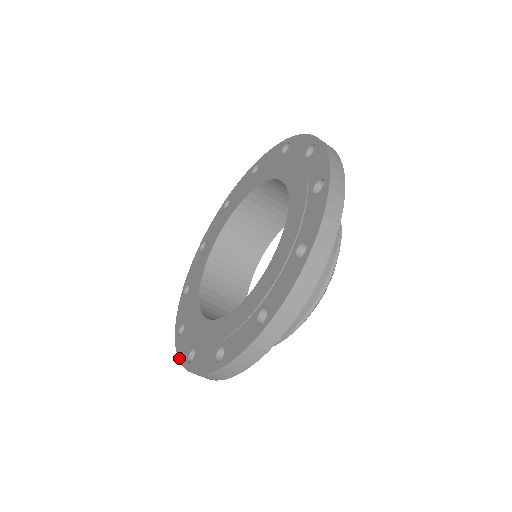
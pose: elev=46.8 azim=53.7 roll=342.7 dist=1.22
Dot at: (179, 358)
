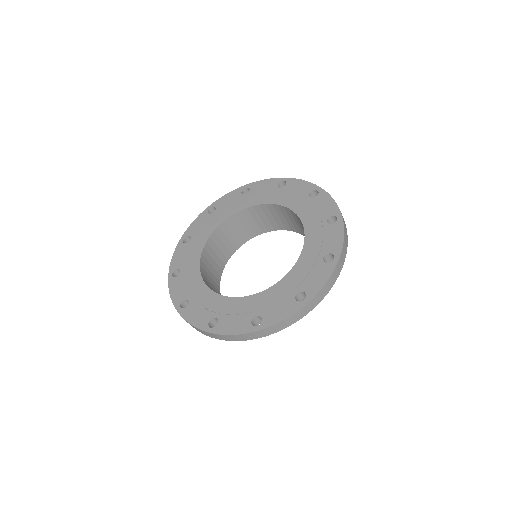
Dot at: (171, 297)
